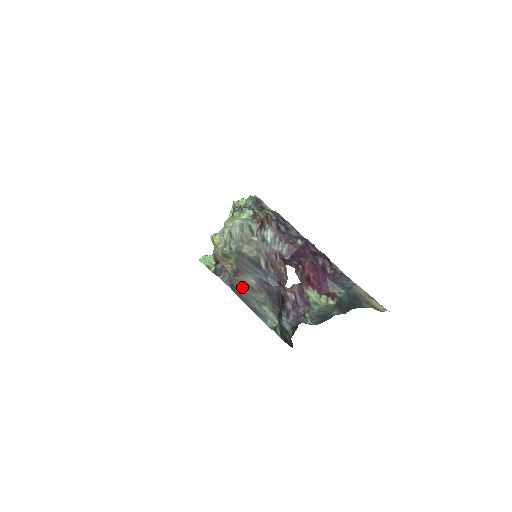
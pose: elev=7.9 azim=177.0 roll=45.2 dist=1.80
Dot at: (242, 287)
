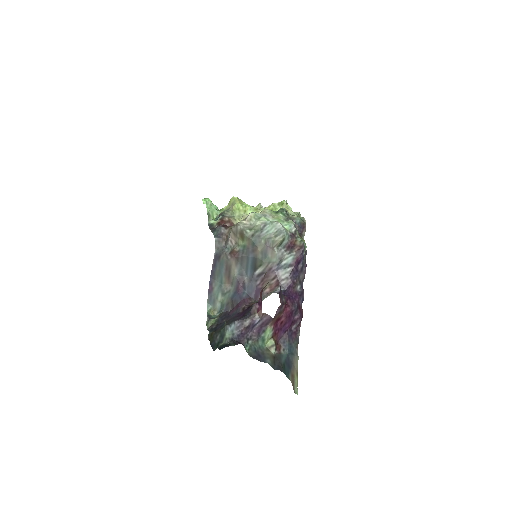
Dot at: (224, 266)
